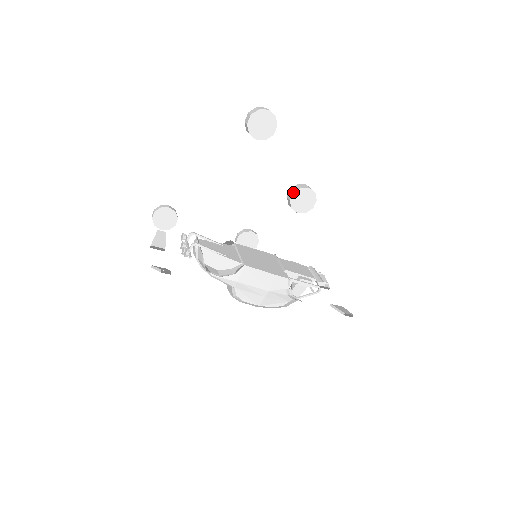
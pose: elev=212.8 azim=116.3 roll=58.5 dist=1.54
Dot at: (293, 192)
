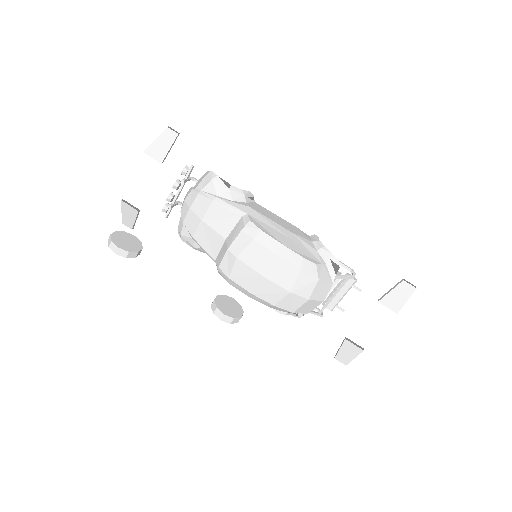
Dot at: occluded
